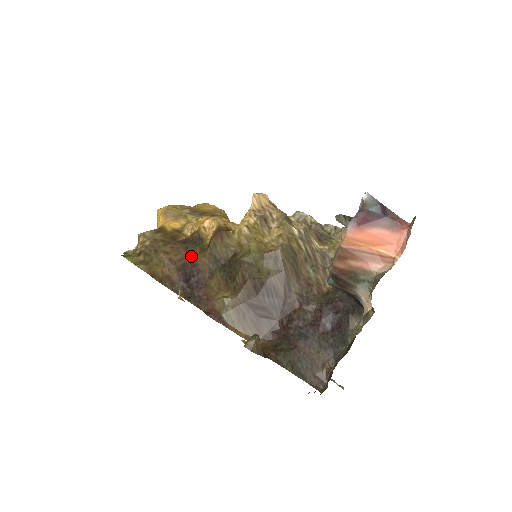
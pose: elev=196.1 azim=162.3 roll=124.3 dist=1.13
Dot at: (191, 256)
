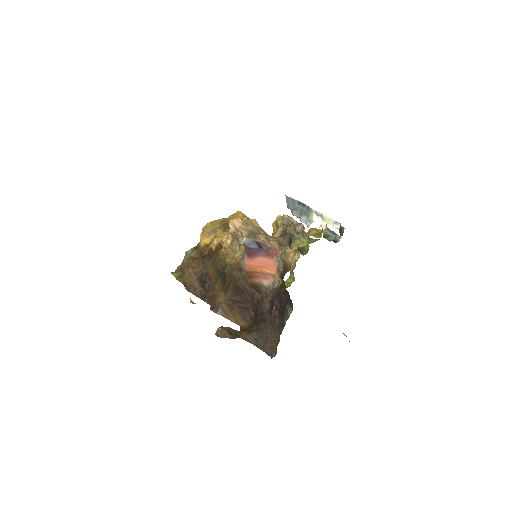
Dot at: (206, 268)
